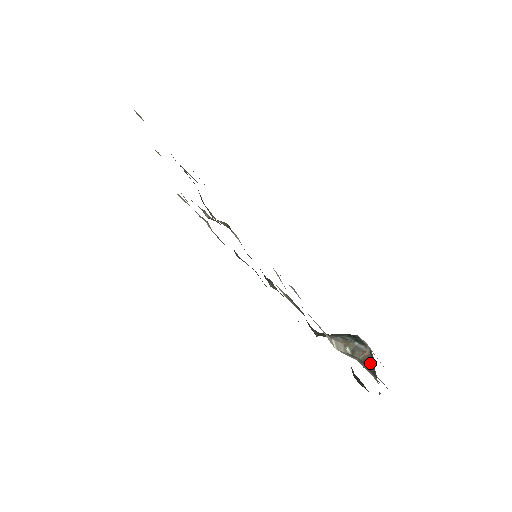
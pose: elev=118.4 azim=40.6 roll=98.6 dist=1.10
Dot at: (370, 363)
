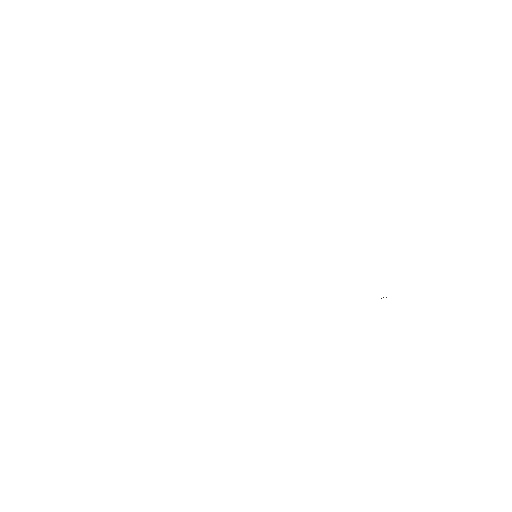
Dot at: occluded
